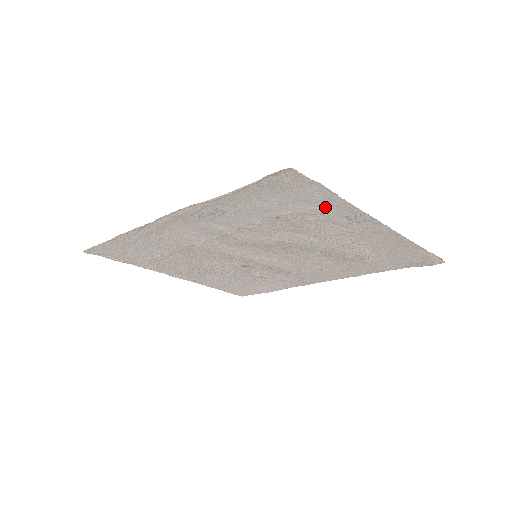
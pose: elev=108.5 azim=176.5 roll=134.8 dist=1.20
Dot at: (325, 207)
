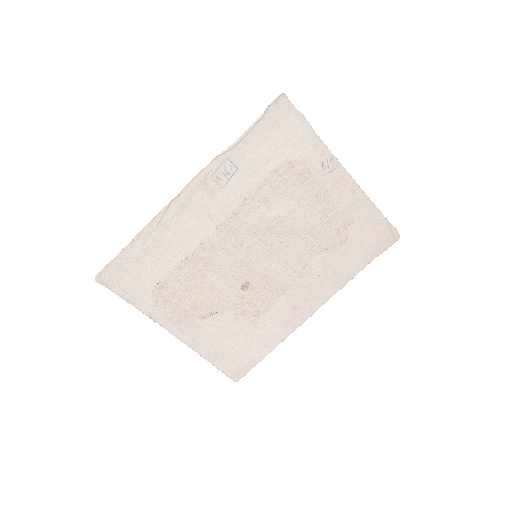
Dot at: (306, 150)
